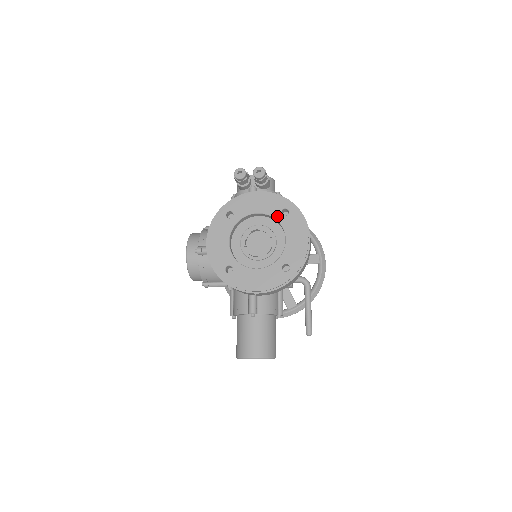
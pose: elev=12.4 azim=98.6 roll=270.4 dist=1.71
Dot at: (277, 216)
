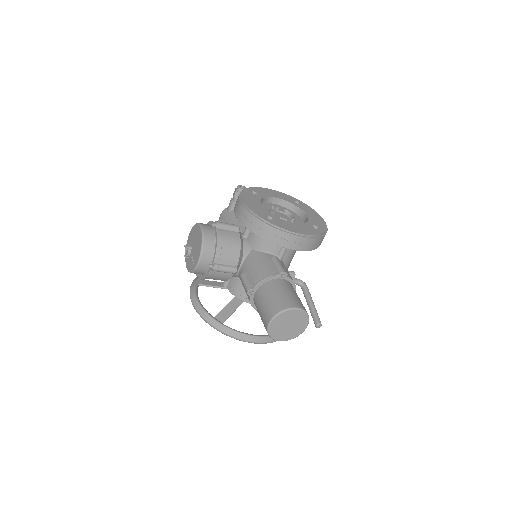
Dot at: (292, 203)
